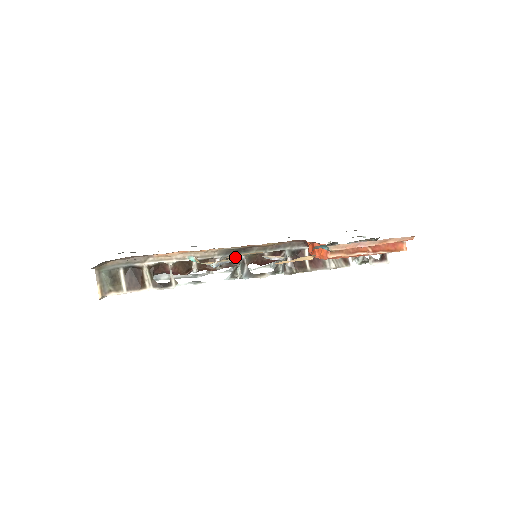
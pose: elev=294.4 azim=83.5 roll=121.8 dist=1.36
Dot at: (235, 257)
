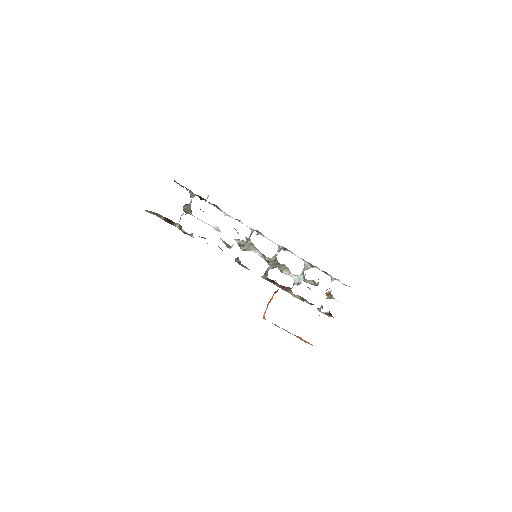
Dot at: occluded
